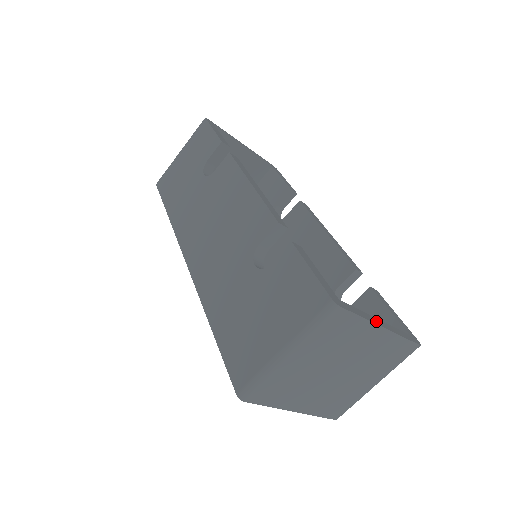
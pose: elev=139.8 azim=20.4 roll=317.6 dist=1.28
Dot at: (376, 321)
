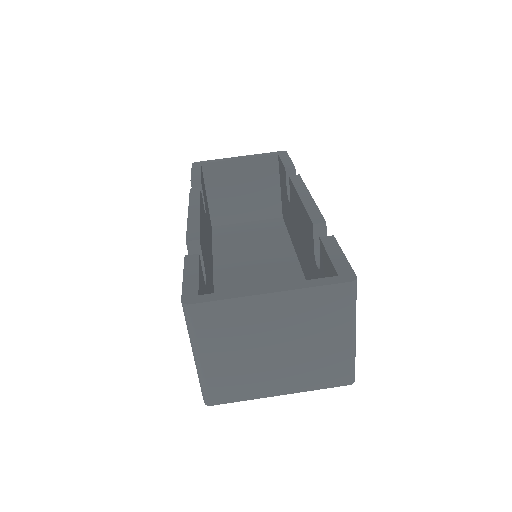
Dot at: (259, 291)
